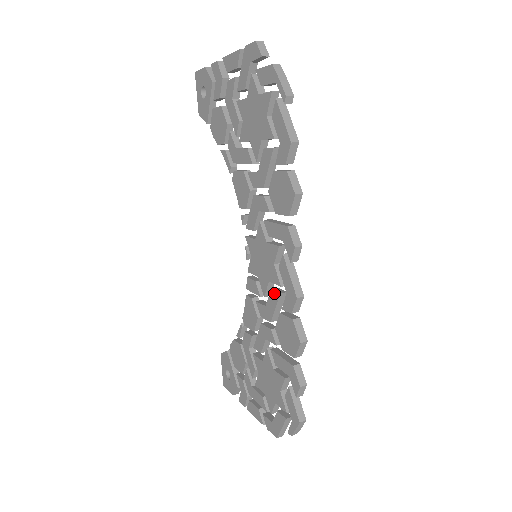
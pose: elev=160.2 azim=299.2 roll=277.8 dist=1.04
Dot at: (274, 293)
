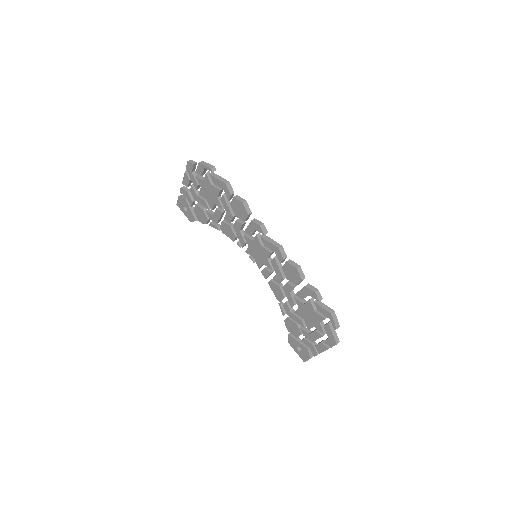
Dot at: (272, 261)
